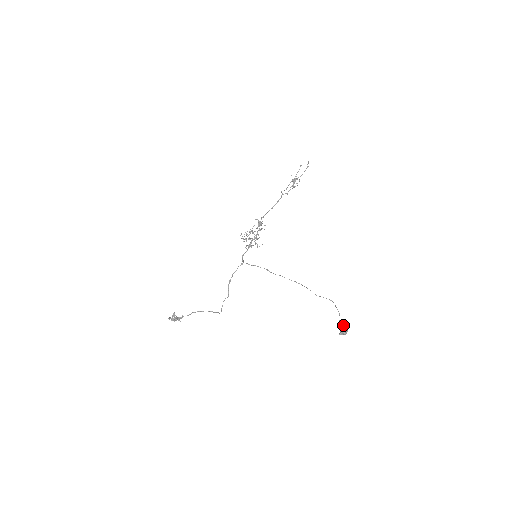
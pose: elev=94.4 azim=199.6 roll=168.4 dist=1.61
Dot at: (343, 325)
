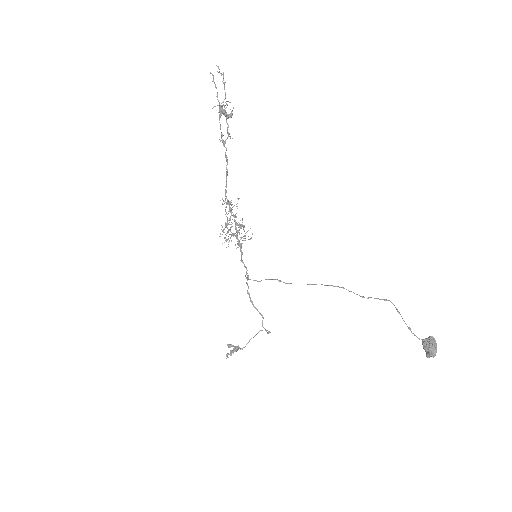
Dot at: (425, 339)
